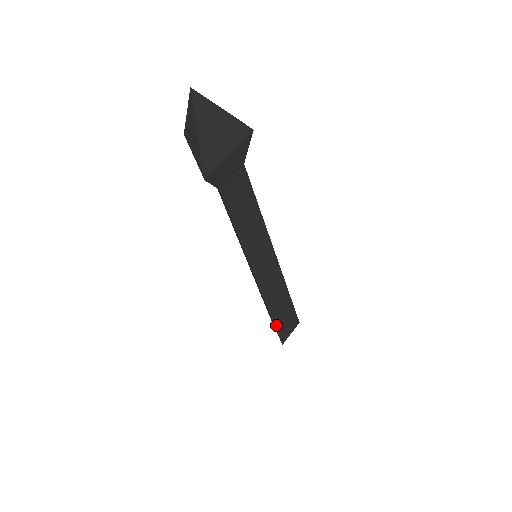
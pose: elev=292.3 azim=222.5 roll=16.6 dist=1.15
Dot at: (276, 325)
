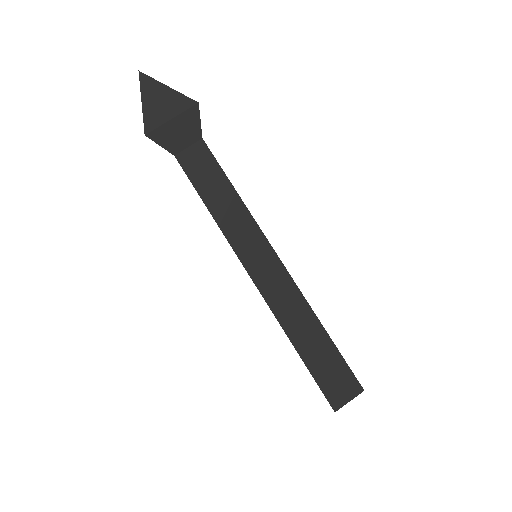
Dot at: (310, 368)
